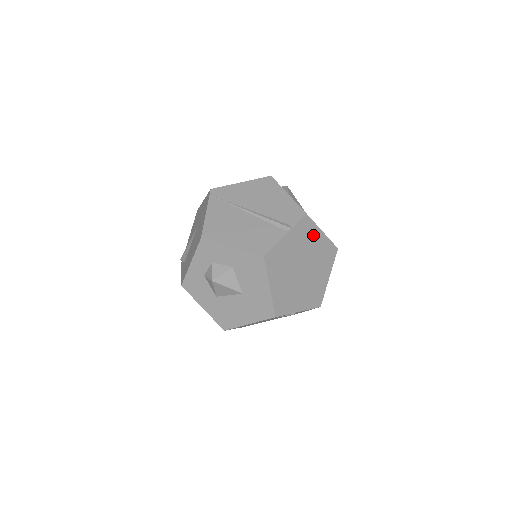
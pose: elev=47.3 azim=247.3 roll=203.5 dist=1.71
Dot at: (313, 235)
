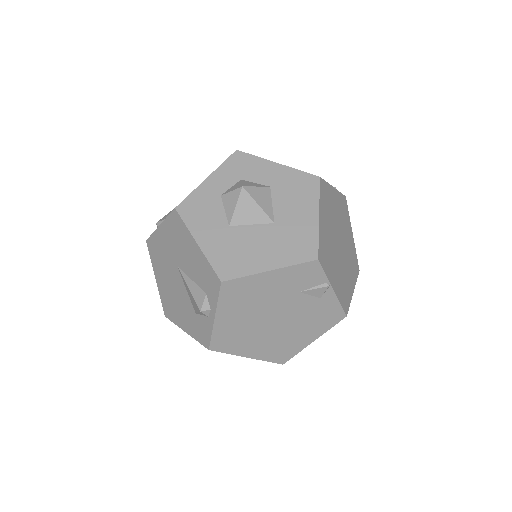
Dot at: (347, 224)
